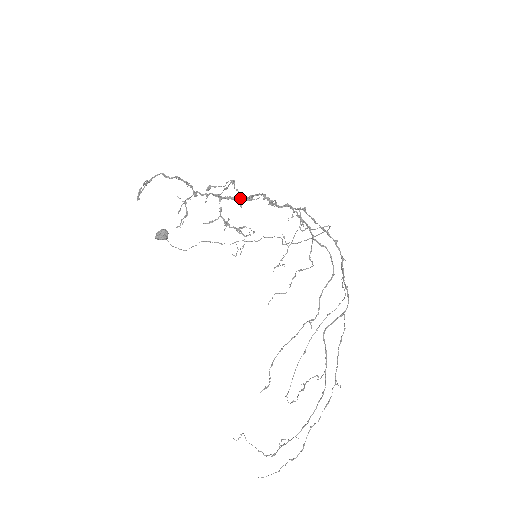
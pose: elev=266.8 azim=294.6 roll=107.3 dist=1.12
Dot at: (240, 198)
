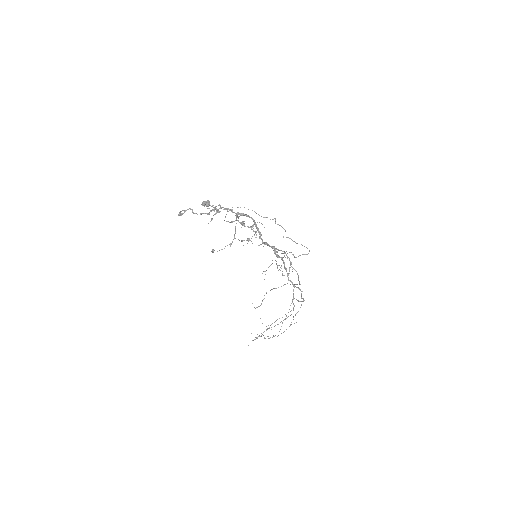
Dot at: occluded
